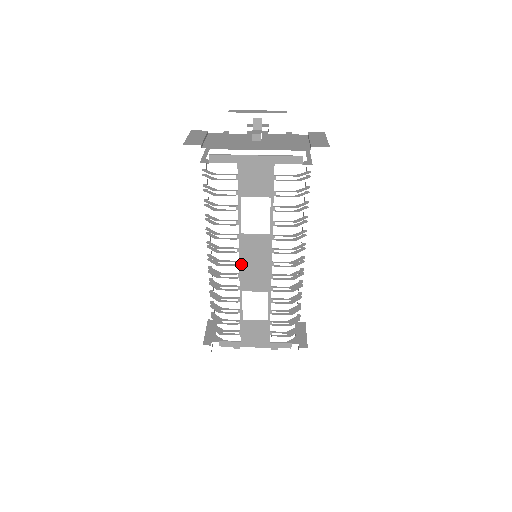
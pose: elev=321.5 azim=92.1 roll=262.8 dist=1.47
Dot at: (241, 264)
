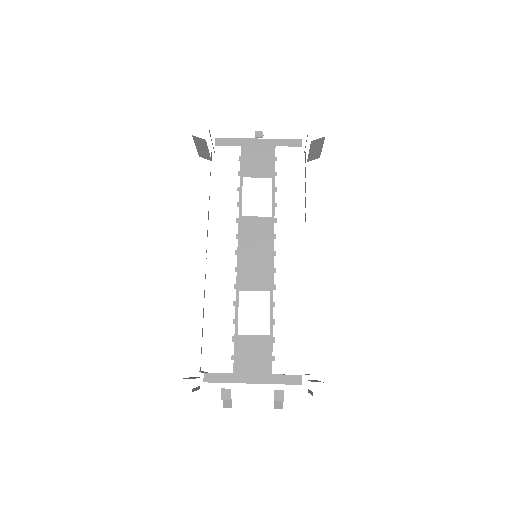
Dot at: (239, 254)
